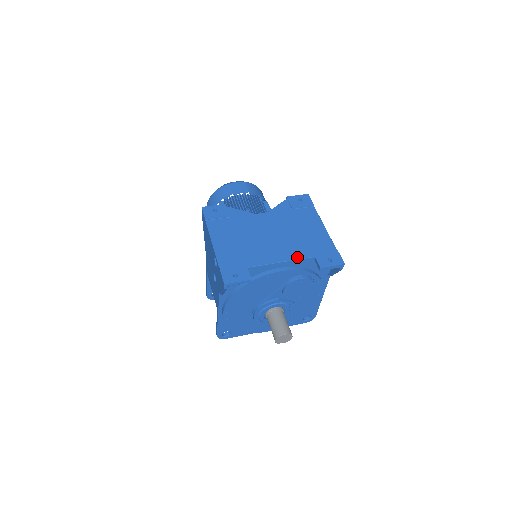
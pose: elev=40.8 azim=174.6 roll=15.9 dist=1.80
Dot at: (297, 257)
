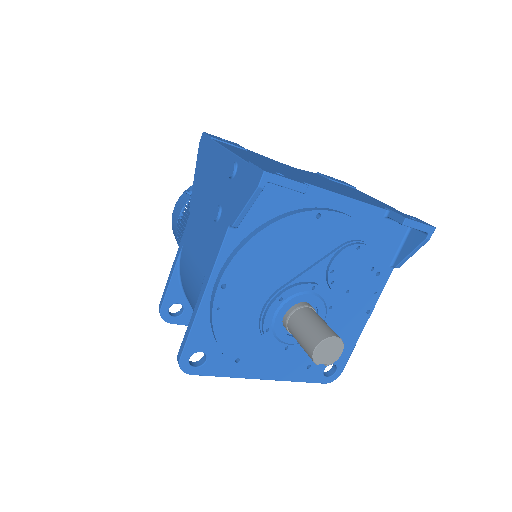
Dot at: (364, 201)
